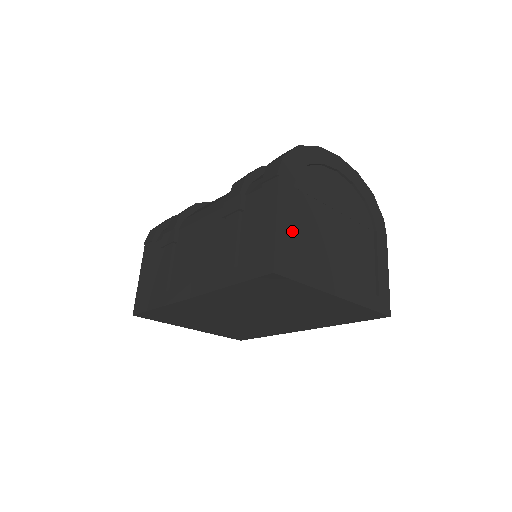
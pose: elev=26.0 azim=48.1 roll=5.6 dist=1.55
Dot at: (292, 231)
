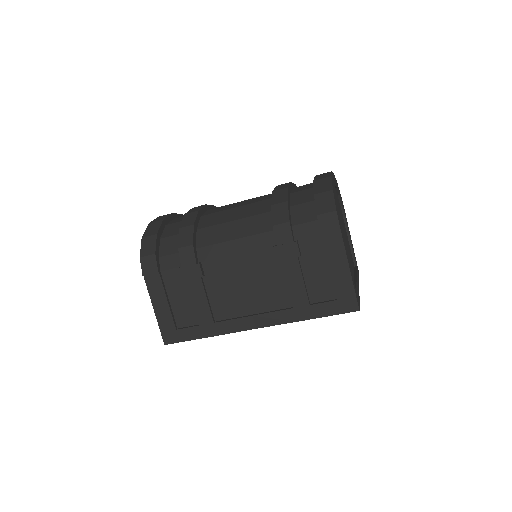
Dot at: occluded
